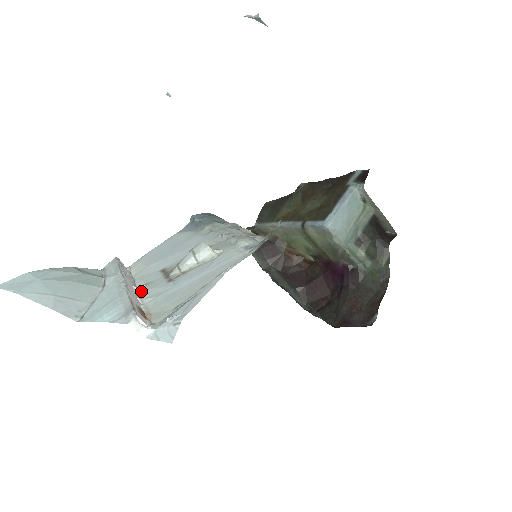
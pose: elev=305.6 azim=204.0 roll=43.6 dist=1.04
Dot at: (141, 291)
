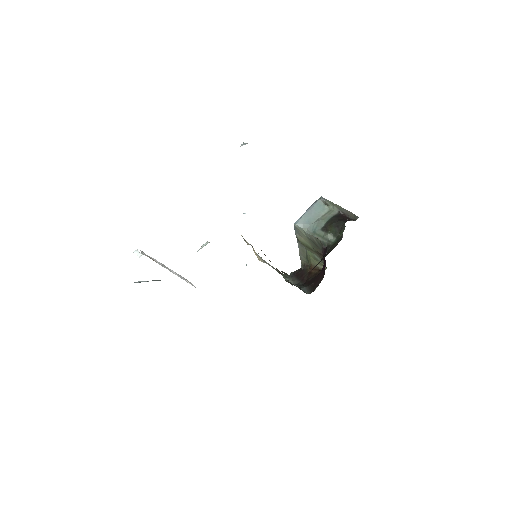
Dot at: occluded
